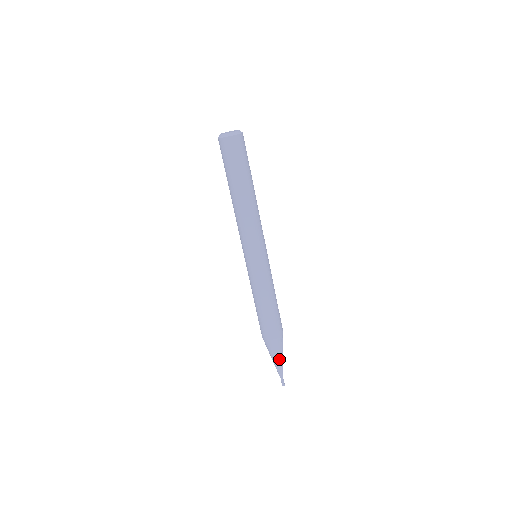
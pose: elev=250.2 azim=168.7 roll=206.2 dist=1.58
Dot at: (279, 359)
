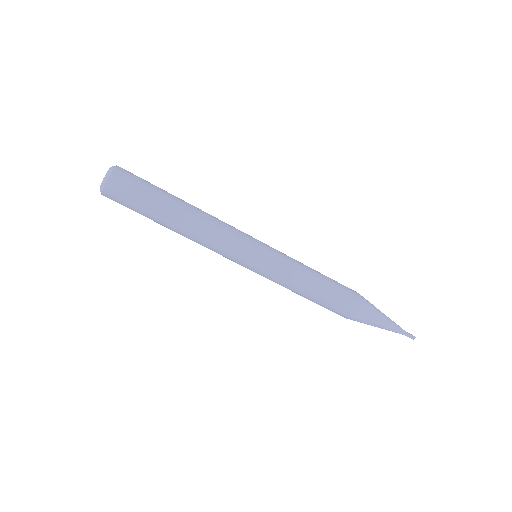
Dot at: (379, 325)
